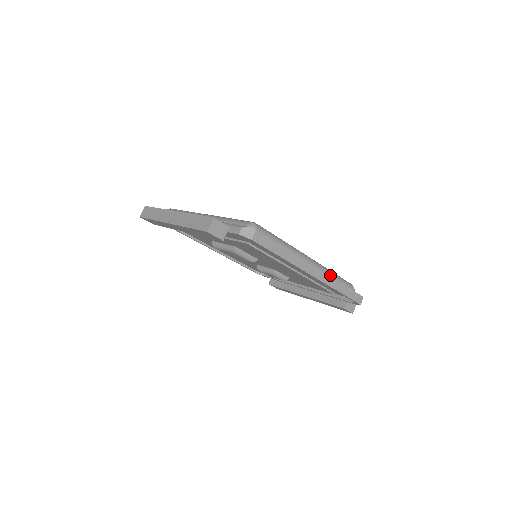
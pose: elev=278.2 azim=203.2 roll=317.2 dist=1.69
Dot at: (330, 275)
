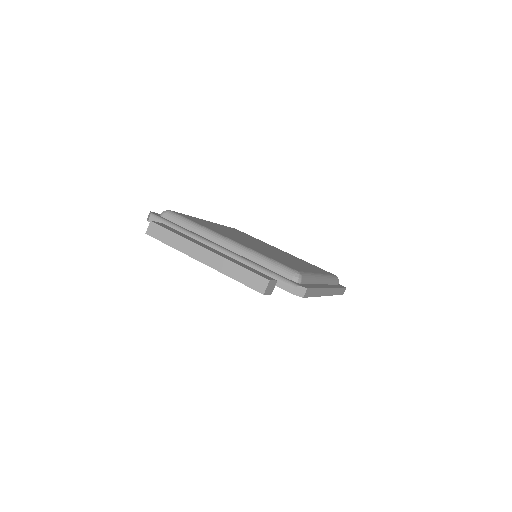
Dot at: (330, 282)
